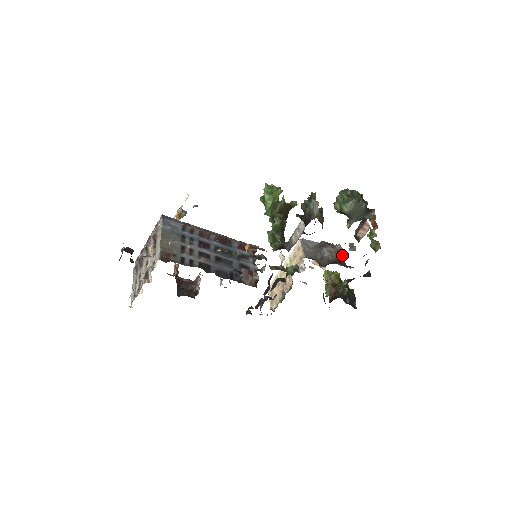
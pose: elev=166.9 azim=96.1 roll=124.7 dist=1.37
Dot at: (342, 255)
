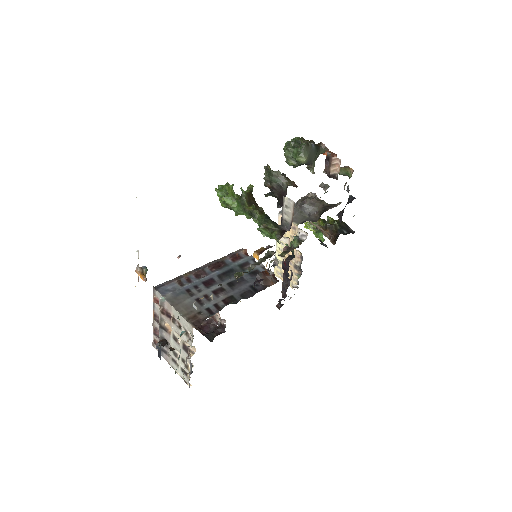
Dot at: occluded
